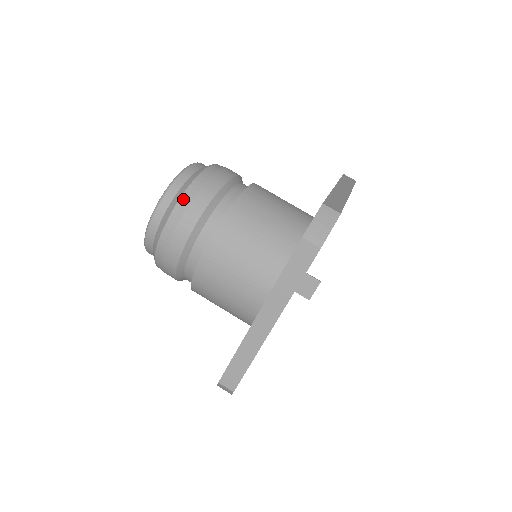
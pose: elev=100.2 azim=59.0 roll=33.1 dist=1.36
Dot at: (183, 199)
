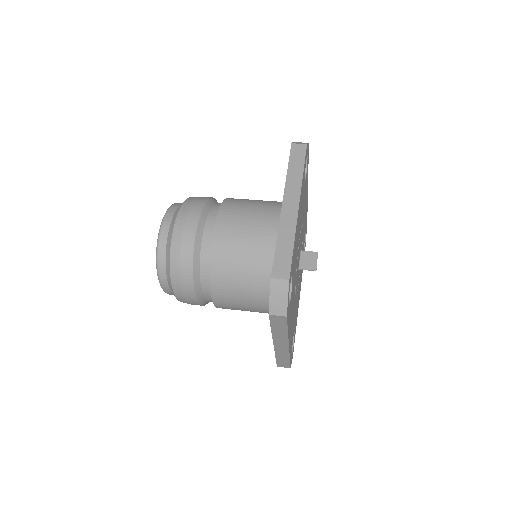
Dot at: (188, 200)
